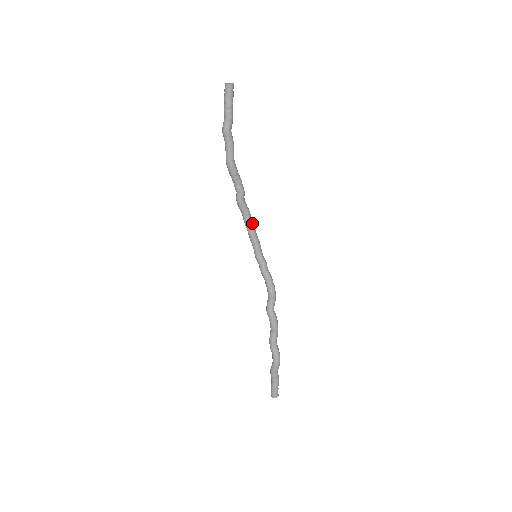
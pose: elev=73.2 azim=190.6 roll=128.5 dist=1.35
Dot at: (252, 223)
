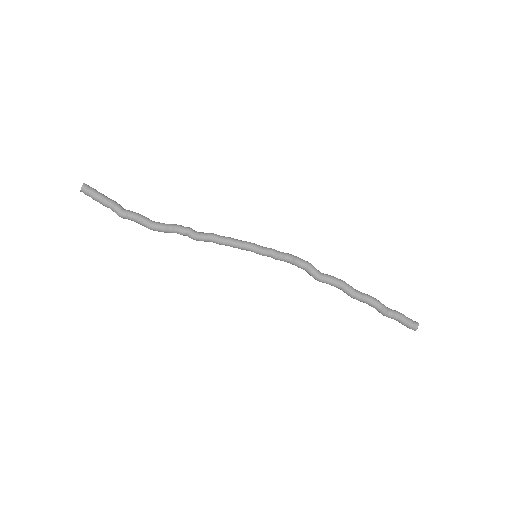
Dot at: (225, 239)
